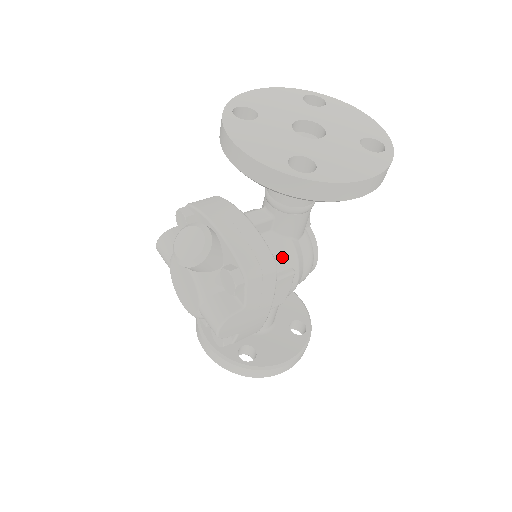
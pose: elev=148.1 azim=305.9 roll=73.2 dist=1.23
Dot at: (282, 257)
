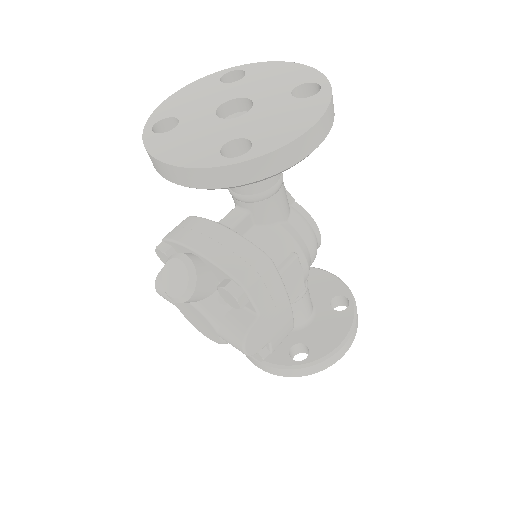
Dot at: (277, 246)
